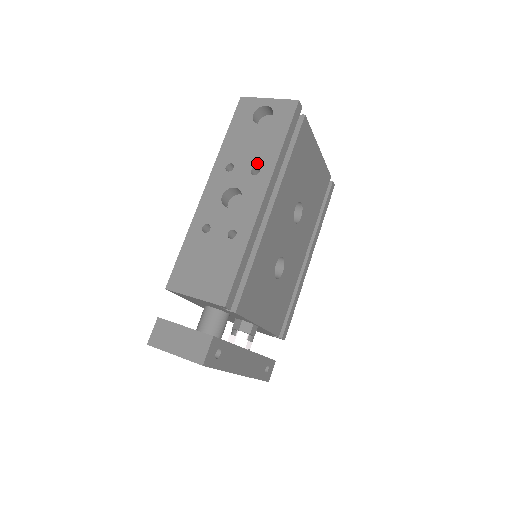
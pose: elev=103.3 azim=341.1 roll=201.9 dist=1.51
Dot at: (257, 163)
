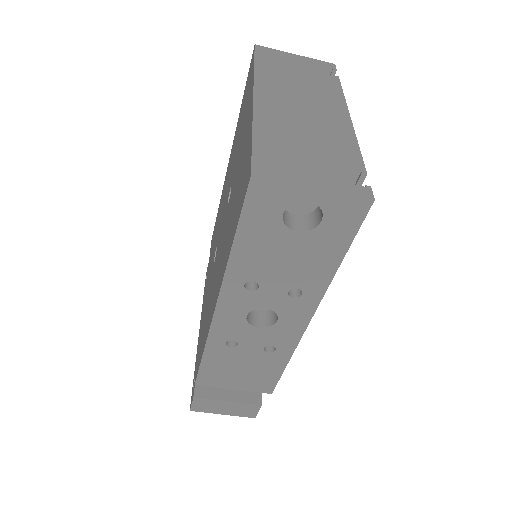
Dot at: (297, 285)
